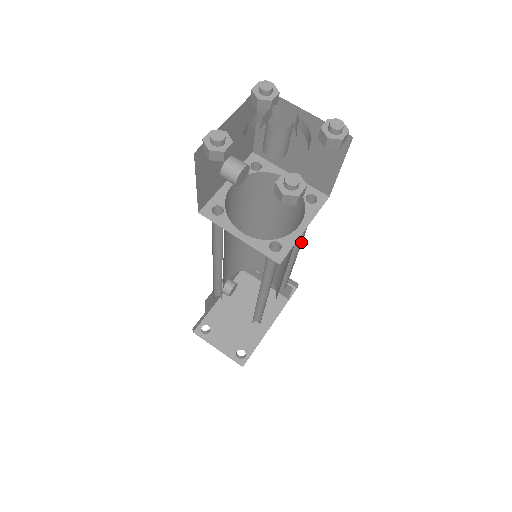
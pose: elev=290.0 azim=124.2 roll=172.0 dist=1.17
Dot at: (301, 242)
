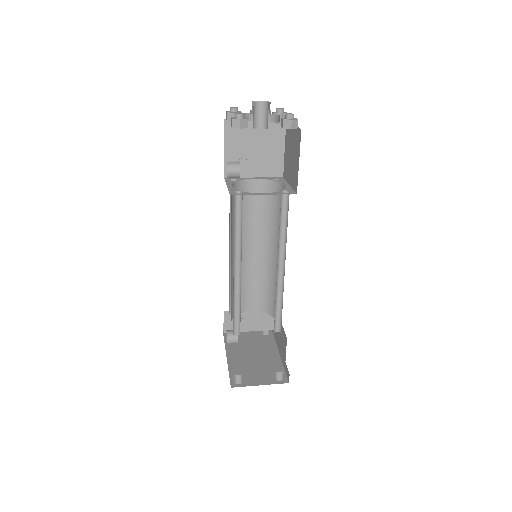
Dot at: occluded
